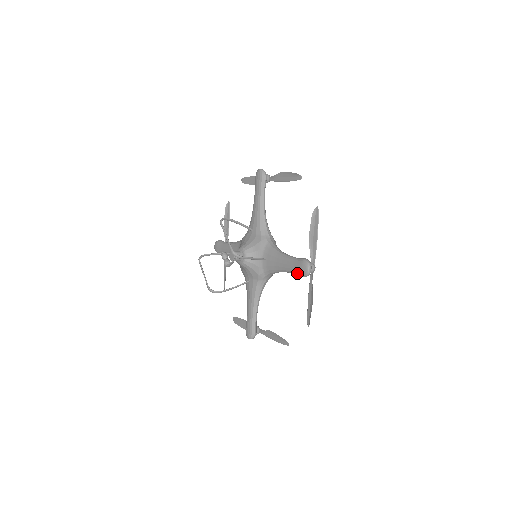
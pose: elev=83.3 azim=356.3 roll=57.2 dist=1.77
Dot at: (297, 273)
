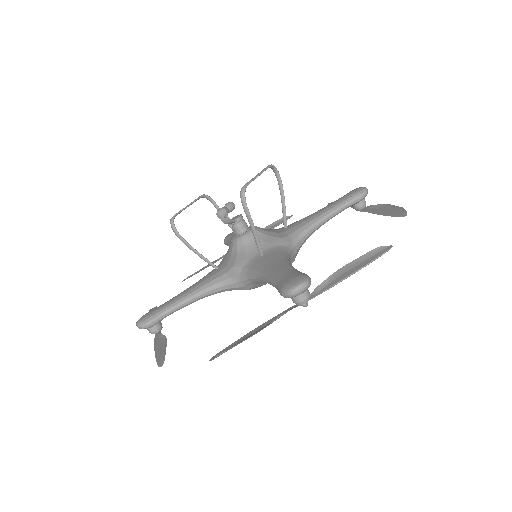
Dot at: (279, 283)
